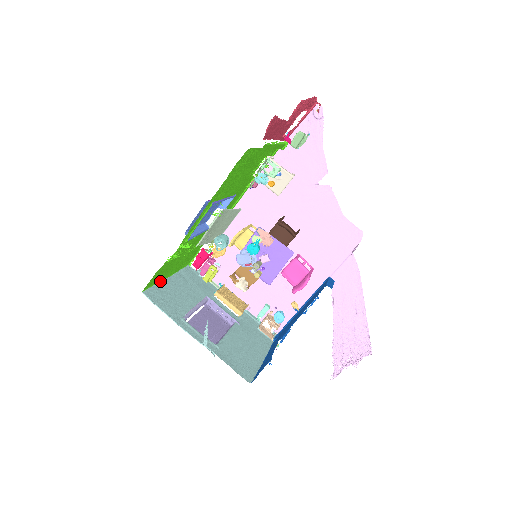
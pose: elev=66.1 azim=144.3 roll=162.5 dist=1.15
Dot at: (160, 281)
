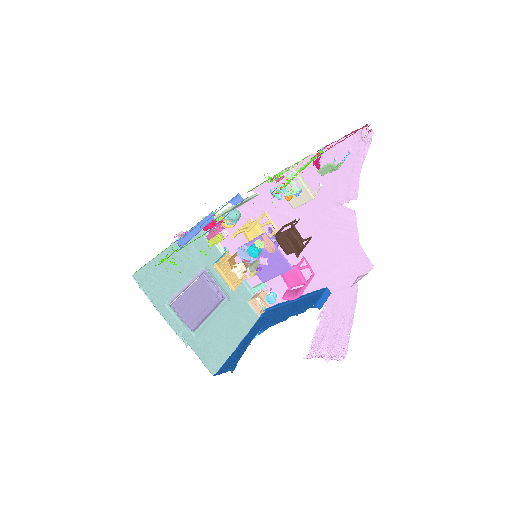
Dot at: (157, 255)
